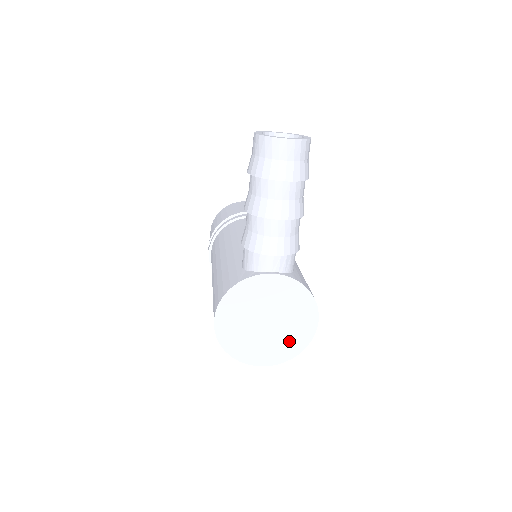
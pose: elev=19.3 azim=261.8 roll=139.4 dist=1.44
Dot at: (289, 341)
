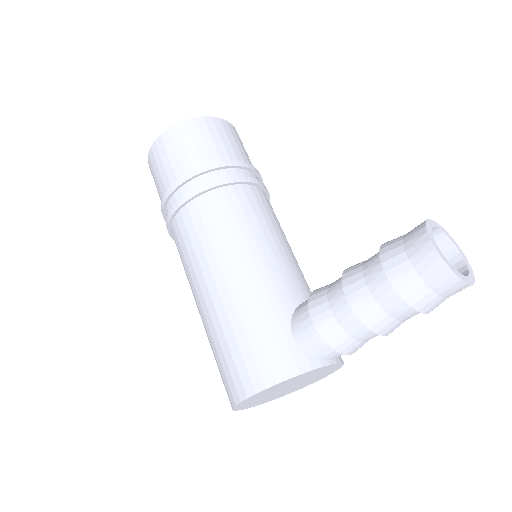
Dot at: (290, 391)
